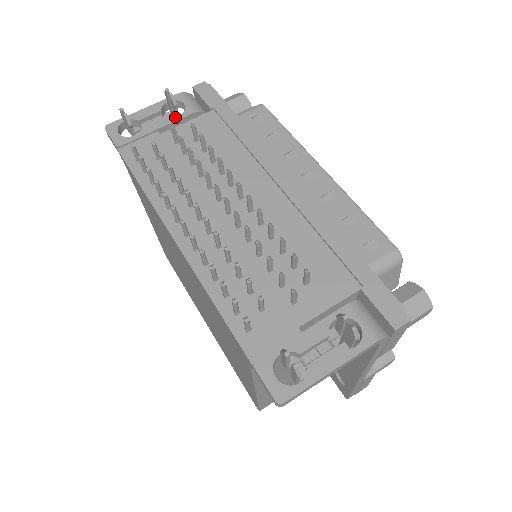
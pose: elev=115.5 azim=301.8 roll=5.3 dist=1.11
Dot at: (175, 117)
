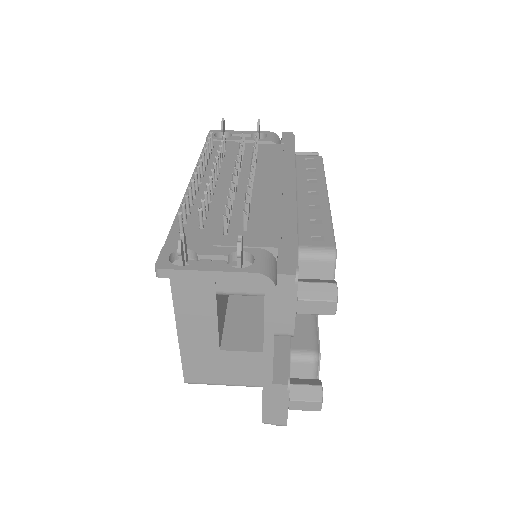
Dot at: occluded
